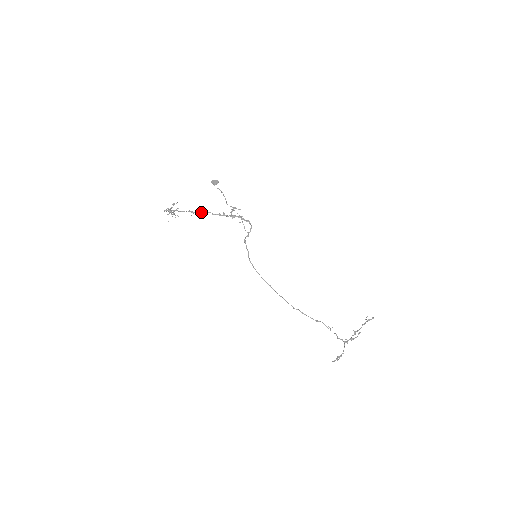
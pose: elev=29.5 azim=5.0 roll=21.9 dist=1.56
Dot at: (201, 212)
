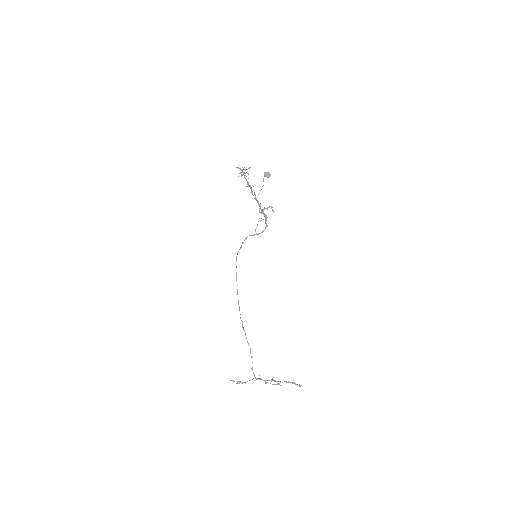
Dot at: (251, 189)
